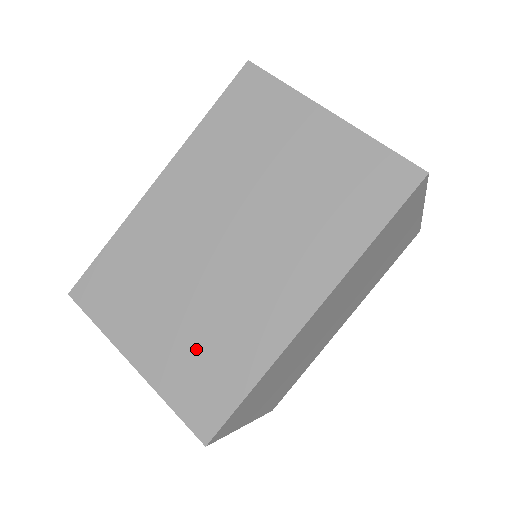
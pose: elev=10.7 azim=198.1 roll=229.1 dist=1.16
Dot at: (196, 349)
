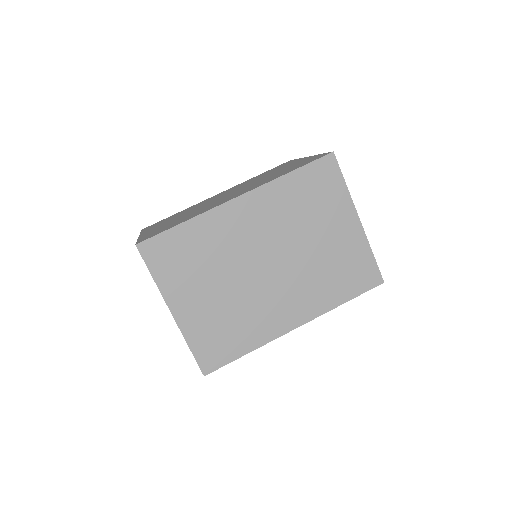
Dot at: (220, 321)
